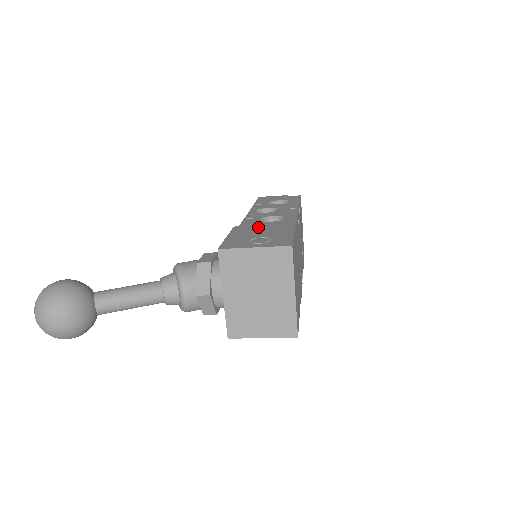
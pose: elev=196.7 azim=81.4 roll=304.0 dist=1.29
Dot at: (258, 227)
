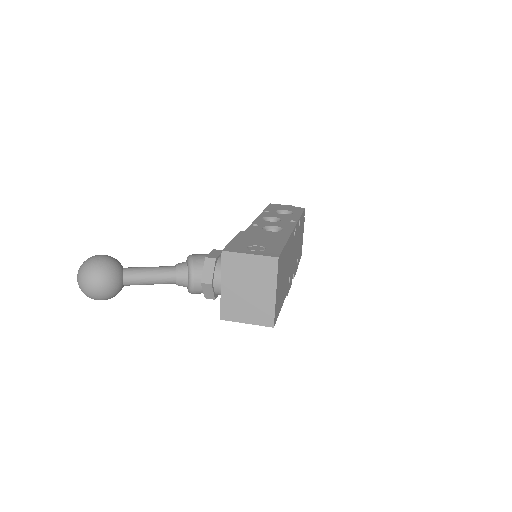
Dot at: (259, 235)
